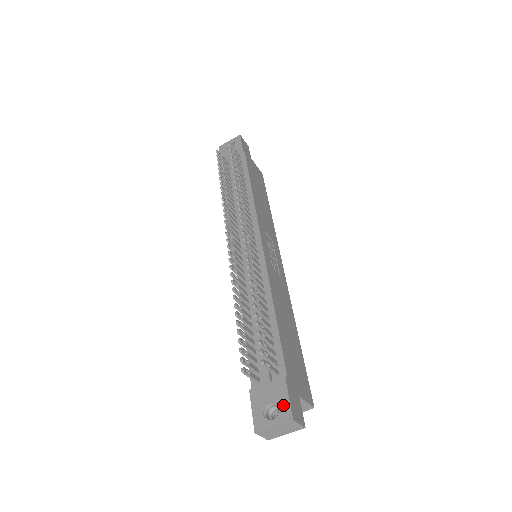
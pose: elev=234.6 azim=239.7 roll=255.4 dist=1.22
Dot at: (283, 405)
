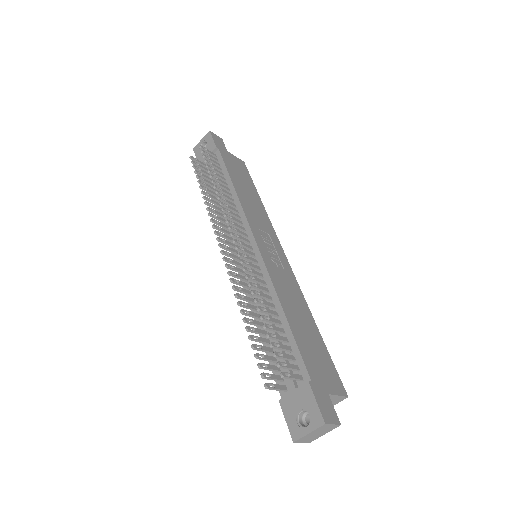
Dot at: (313, 410)
